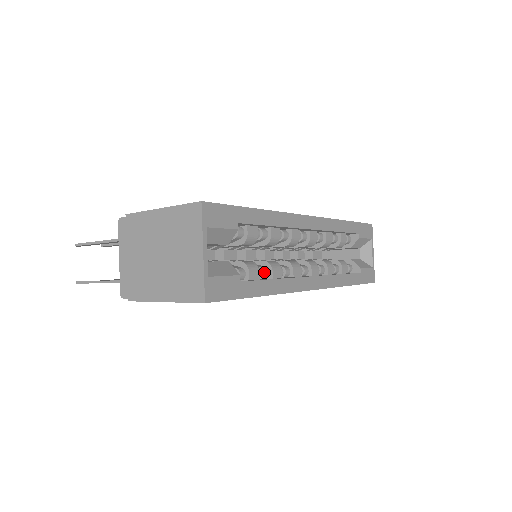
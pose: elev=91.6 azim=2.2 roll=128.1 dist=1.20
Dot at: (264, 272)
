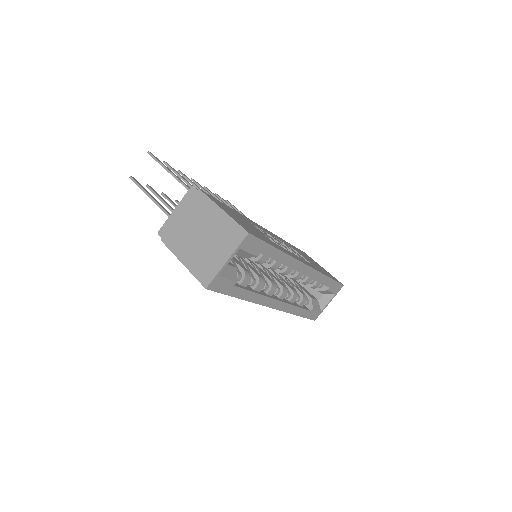
Dot at: (252, 283)
